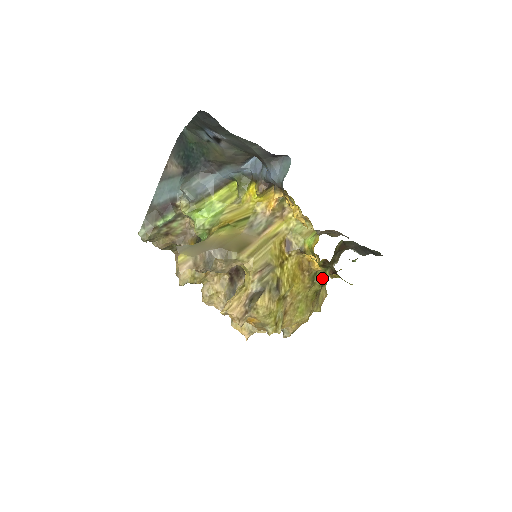
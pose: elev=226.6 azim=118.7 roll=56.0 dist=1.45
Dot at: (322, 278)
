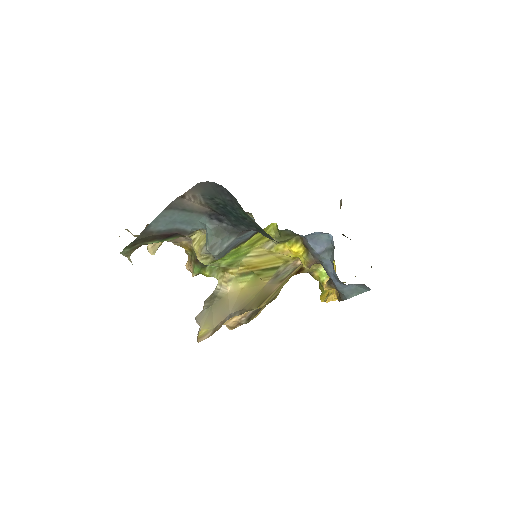
Dot at: occluded
